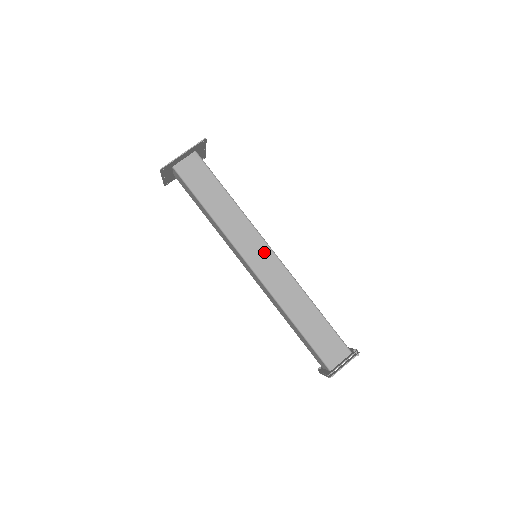
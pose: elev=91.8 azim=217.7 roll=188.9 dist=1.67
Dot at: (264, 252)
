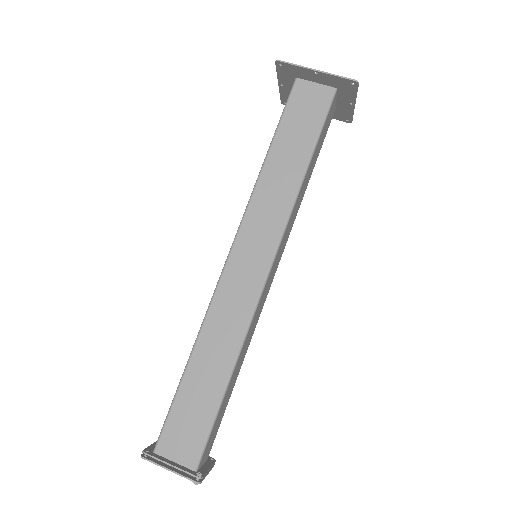
Dot at: (261, 258)
